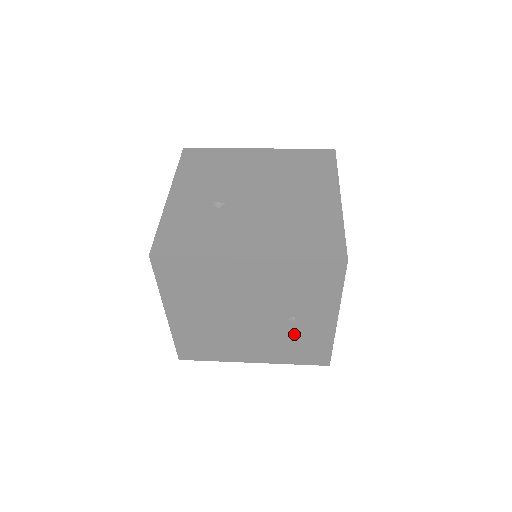
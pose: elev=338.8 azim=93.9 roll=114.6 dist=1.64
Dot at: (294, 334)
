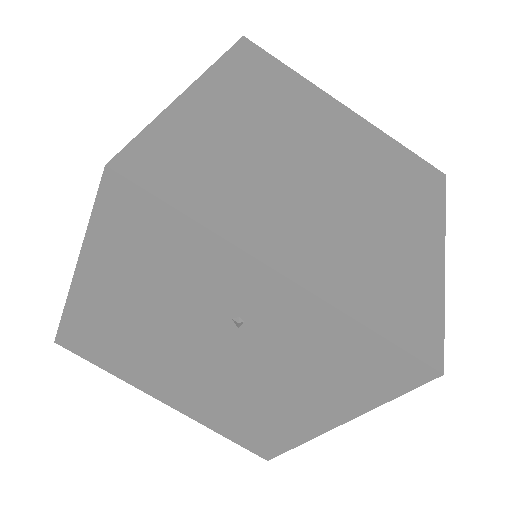
Dot at: (287, 346)
